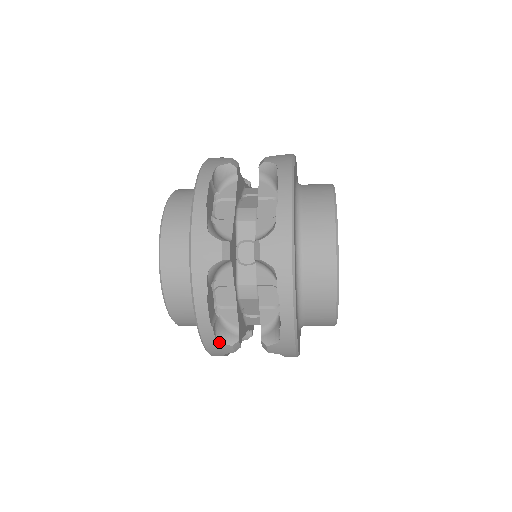
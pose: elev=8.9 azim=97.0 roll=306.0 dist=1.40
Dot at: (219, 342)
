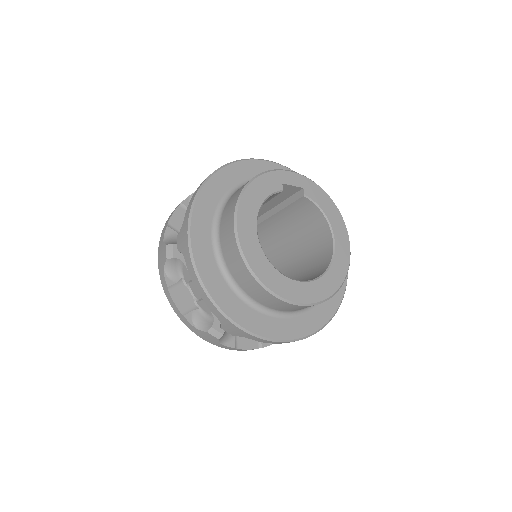
Dot at: occluded
